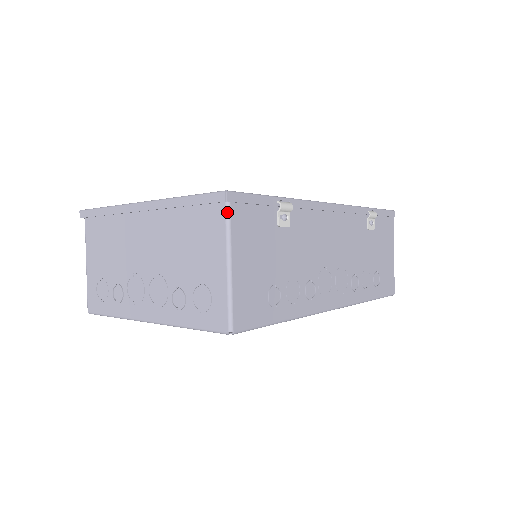
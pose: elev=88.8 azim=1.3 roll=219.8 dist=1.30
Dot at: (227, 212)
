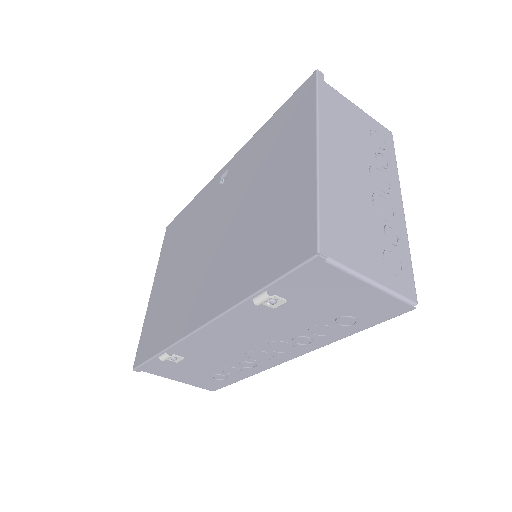
Dot at: occluded
